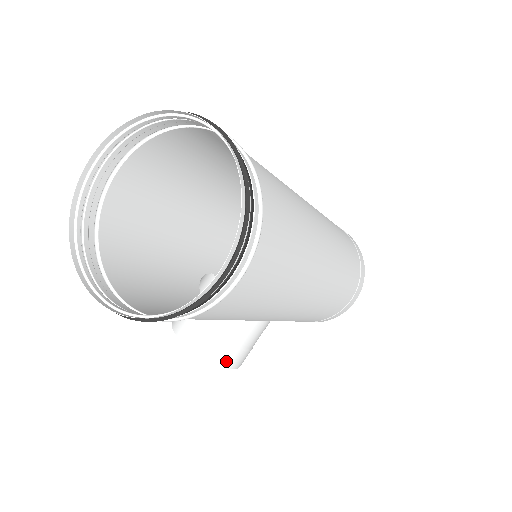
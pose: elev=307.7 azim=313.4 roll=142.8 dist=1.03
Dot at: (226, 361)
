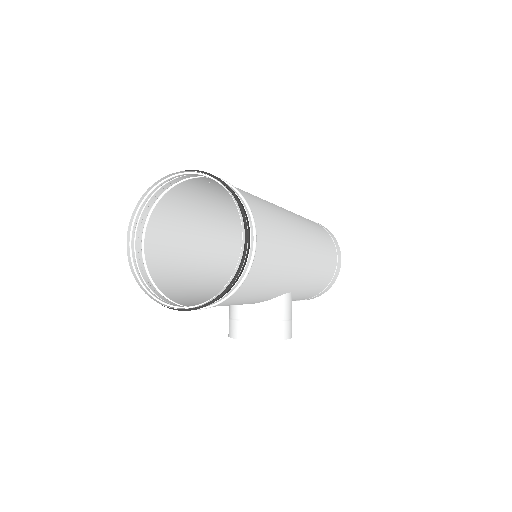
Dot at: (280, 334)
